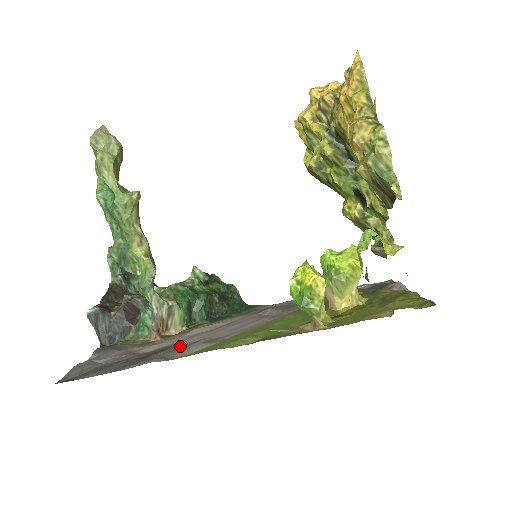
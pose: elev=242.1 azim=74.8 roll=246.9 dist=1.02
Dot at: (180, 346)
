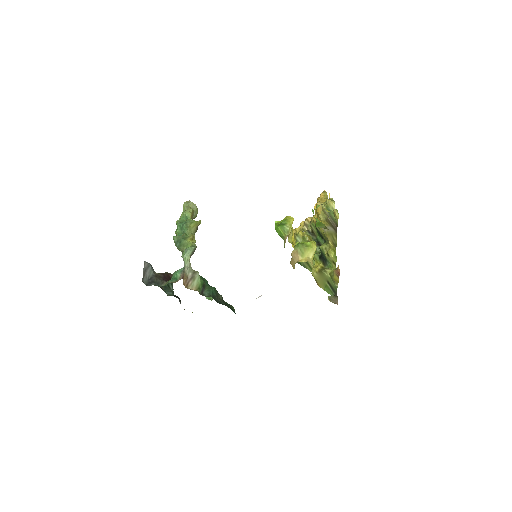
Dot at: occluded
